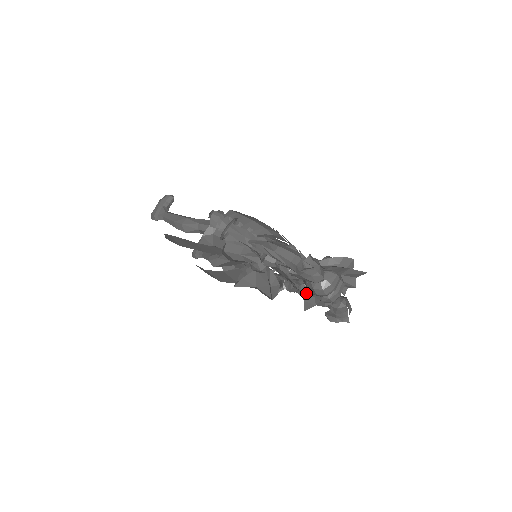
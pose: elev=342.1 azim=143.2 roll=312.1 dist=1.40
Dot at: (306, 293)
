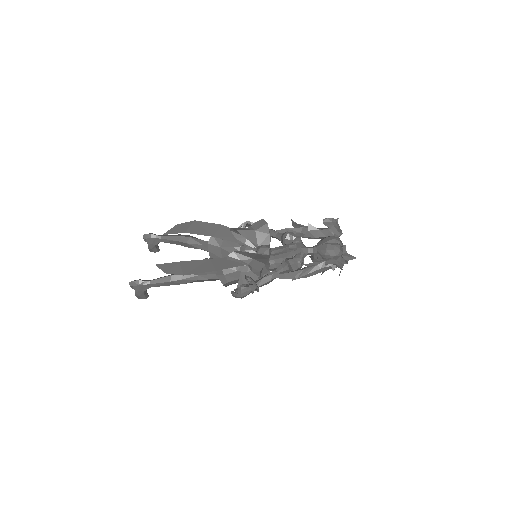
Dot at: occluded
